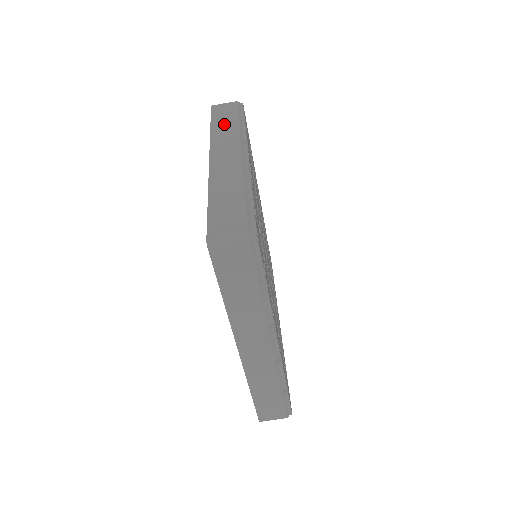
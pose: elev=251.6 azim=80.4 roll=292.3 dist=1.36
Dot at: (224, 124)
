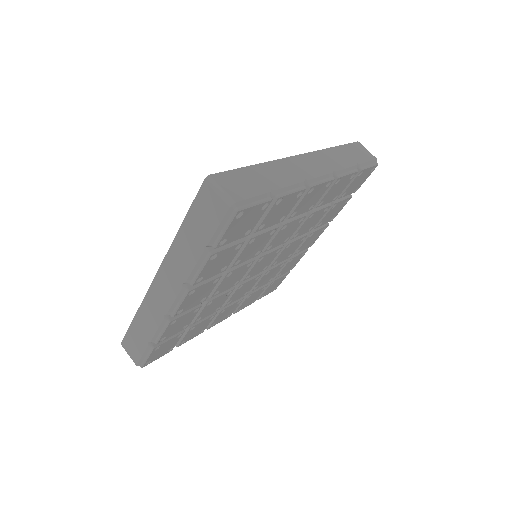
Dot at: occluded
